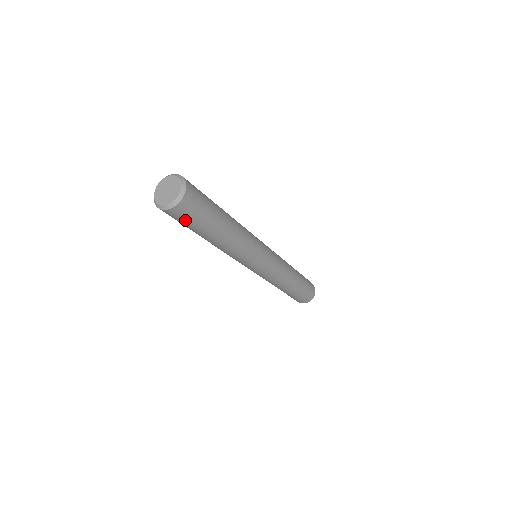
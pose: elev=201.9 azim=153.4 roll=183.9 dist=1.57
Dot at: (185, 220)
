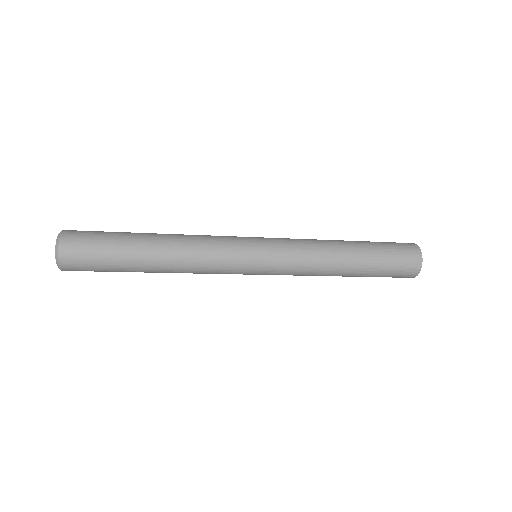
Dot at: occluded
